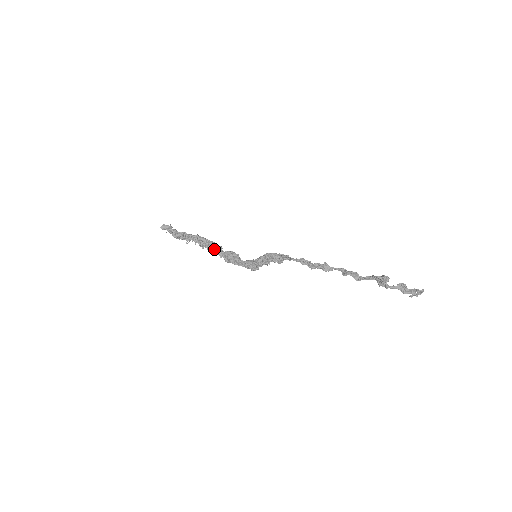
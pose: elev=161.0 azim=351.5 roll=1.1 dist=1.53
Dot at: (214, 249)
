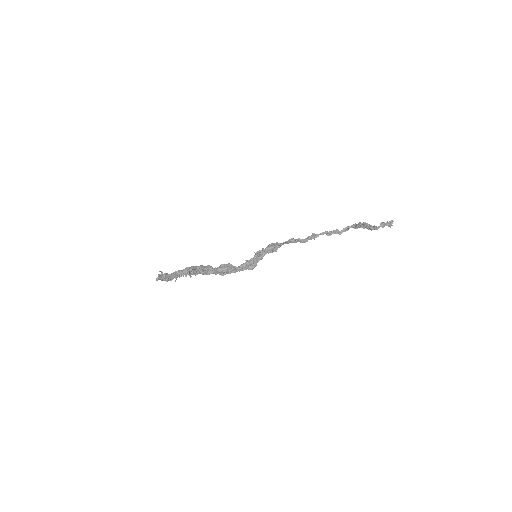
Dot at: (208, 271)
